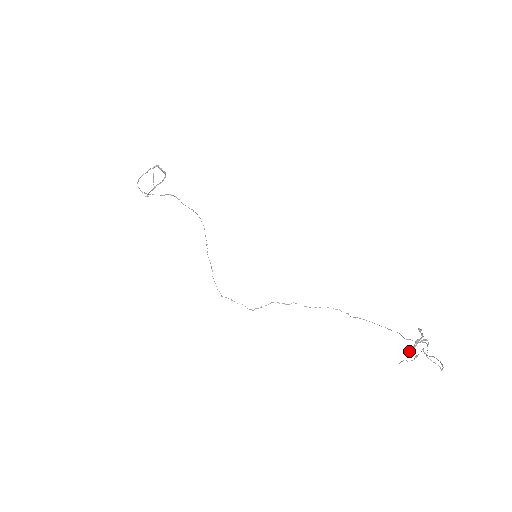
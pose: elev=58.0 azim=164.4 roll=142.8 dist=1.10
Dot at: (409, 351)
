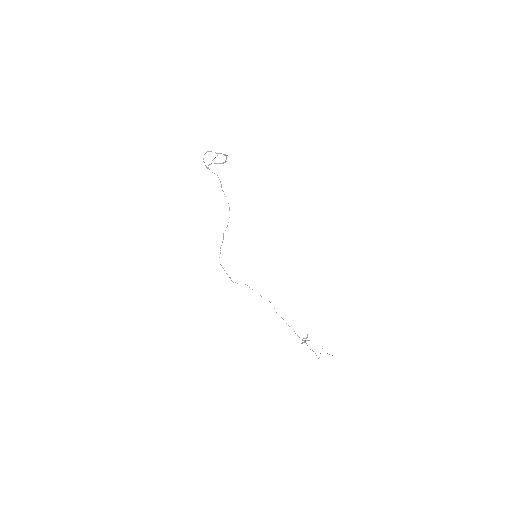
Dot at: (302, 343)
